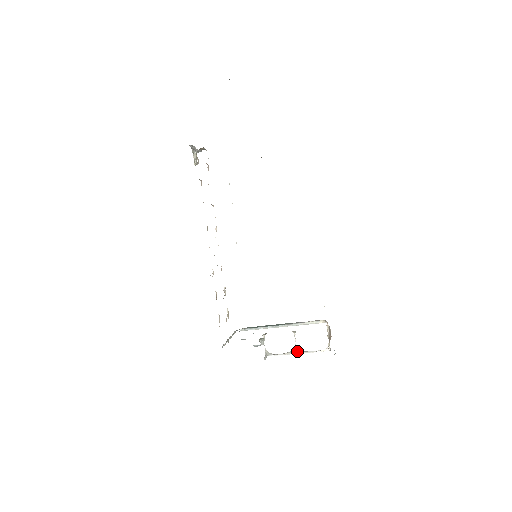
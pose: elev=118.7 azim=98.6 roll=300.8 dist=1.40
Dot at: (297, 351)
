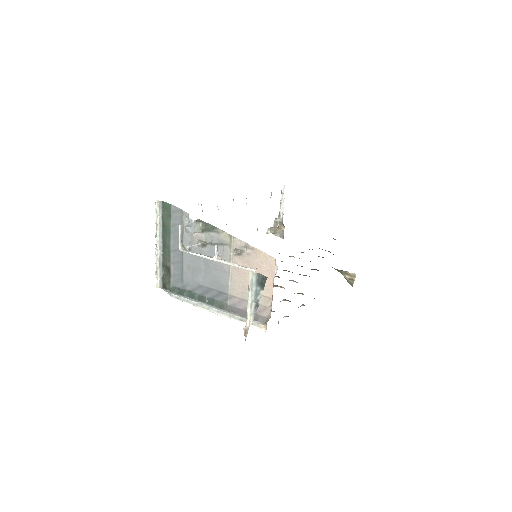
Dot at: occluded
